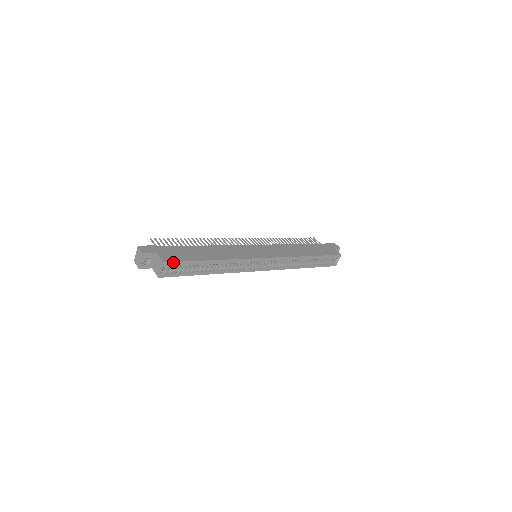
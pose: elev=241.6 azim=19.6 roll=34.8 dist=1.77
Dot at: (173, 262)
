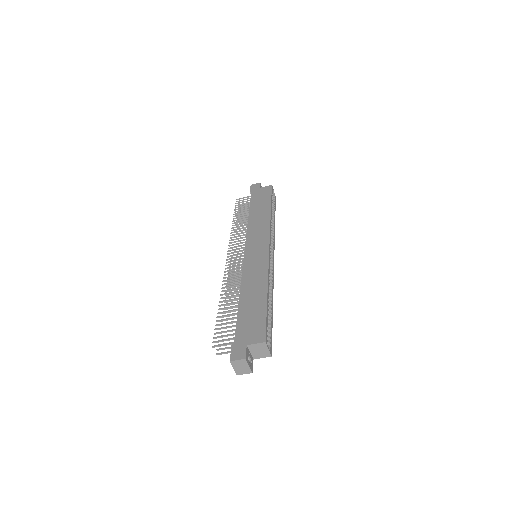
Dot at: (265, 332)
